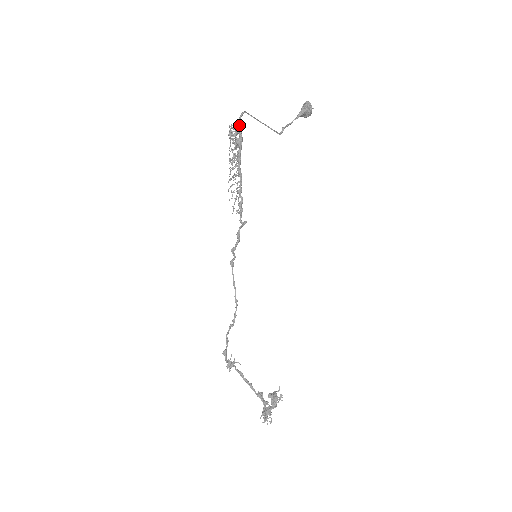
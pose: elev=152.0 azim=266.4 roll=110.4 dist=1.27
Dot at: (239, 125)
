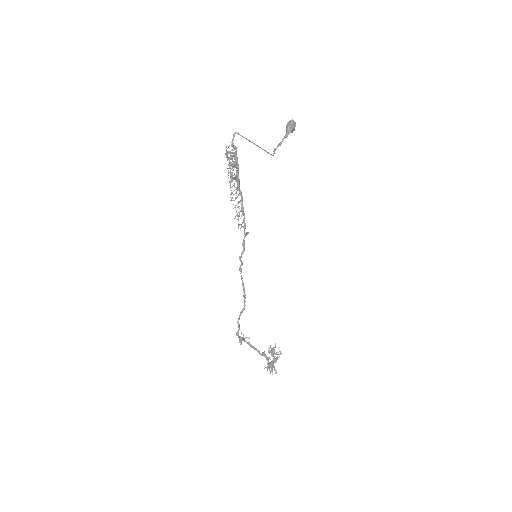
Dot at: (234, 148)
